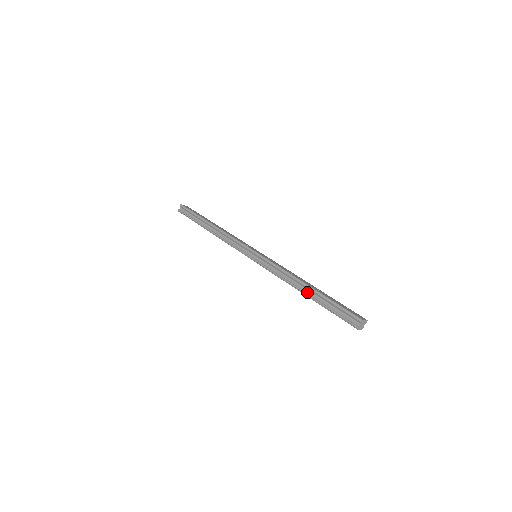
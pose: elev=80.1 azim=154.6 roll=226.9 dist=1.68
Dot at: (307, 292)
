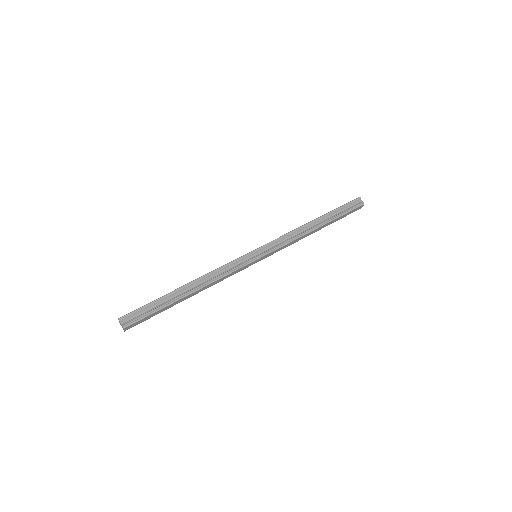
Dot at: (320, 223)
